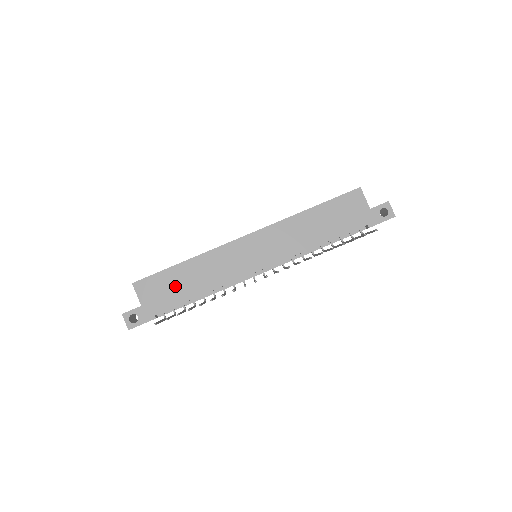
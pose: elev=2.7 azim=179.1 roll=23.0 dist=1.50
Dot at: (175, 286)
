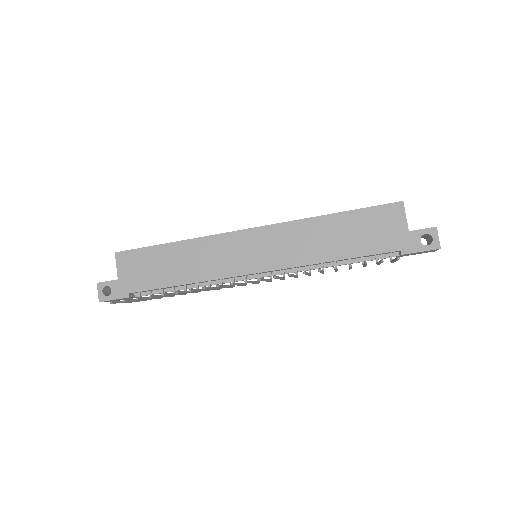
Dot at: (157, 267)
